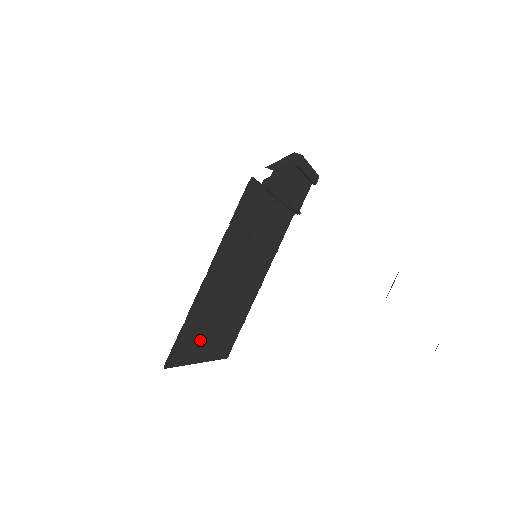
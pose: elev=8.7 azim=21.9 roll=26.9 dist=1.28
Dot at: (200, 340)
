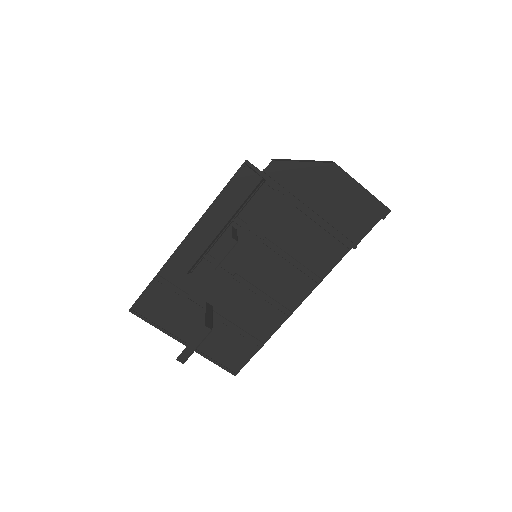
Dot at: (183, 316)
